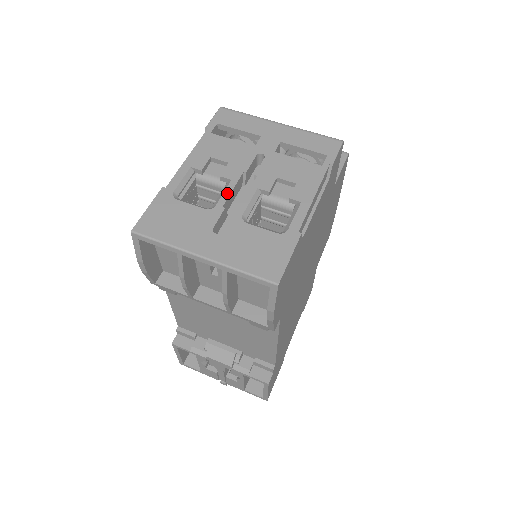
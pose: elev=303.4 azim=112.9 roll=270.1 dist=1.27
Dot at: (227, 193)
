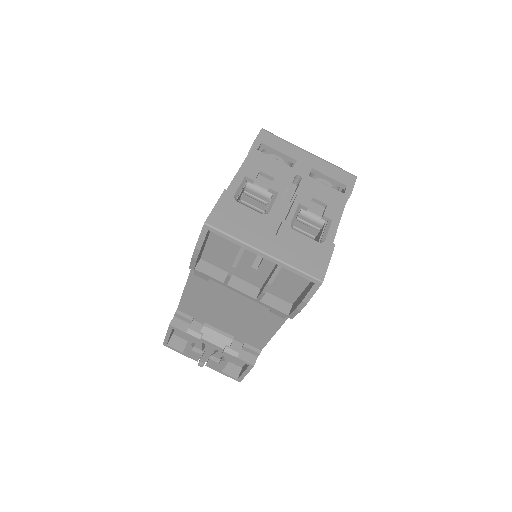
Dot at: (277, 203)
